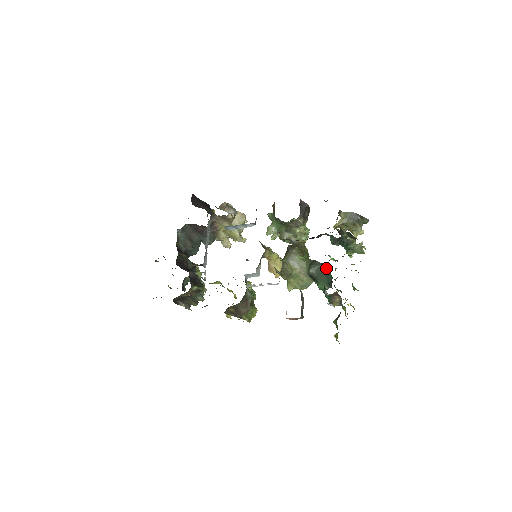
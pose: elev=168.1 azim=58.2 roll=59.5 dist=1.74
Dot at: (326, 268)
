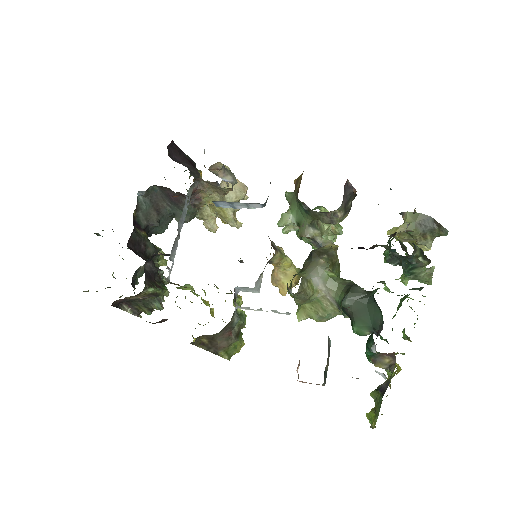
Dot at: (374, 302)
